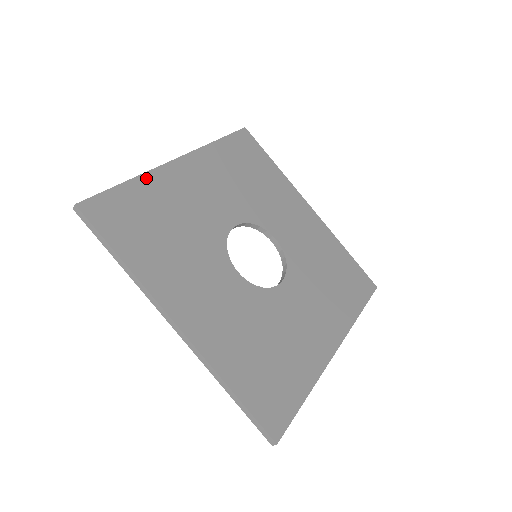
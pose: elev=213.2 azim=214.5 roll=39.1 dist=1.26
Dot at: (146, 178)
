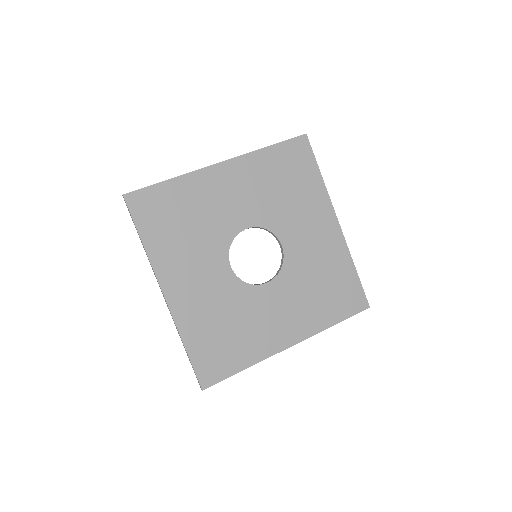
Dot at: (185, 178)
